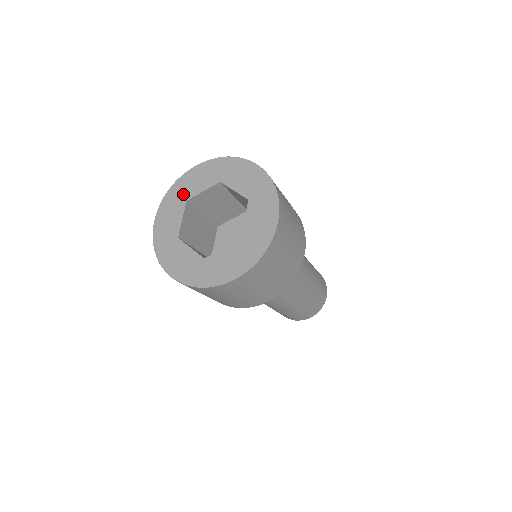
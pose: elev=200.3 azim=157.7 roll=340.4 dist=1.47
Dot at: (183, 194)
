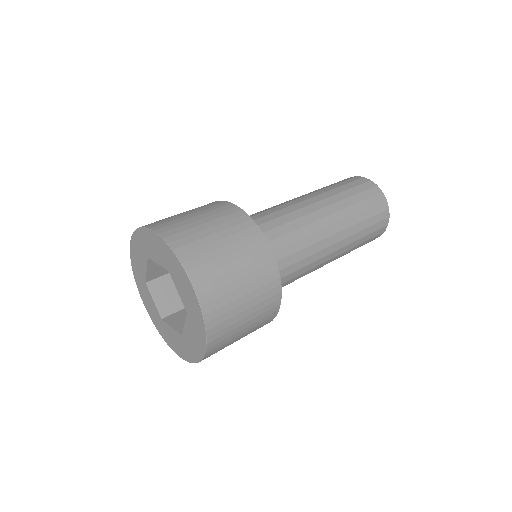
Dot at: (141, 277)
